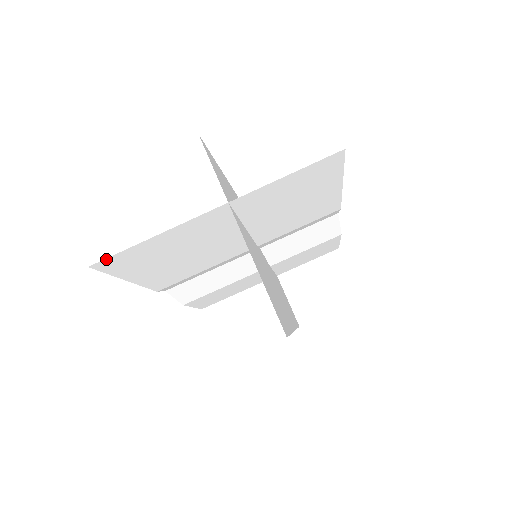
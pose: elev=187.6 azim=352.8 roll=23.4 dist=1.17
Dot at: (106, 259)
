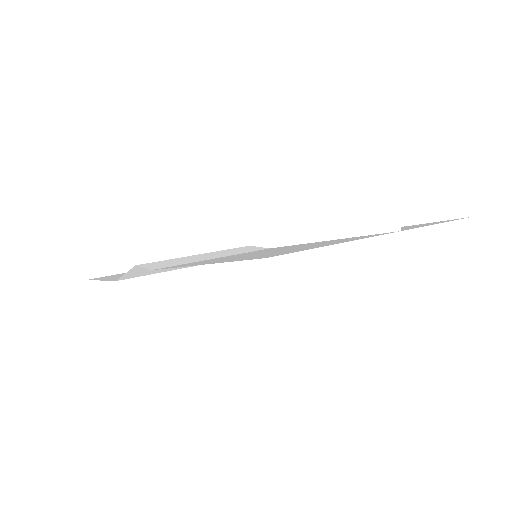
Dot at: (286, 253)
